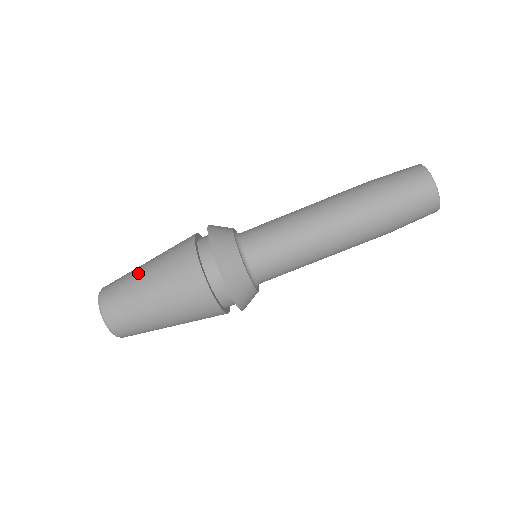
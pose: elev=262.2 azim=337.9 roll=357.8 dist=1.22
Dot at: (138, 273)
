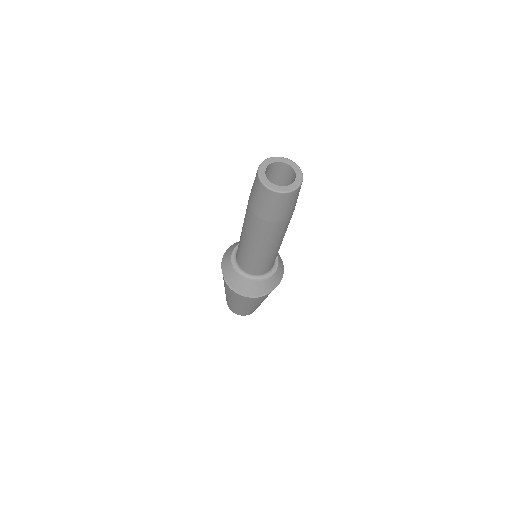
Dot at: (226, 295)
